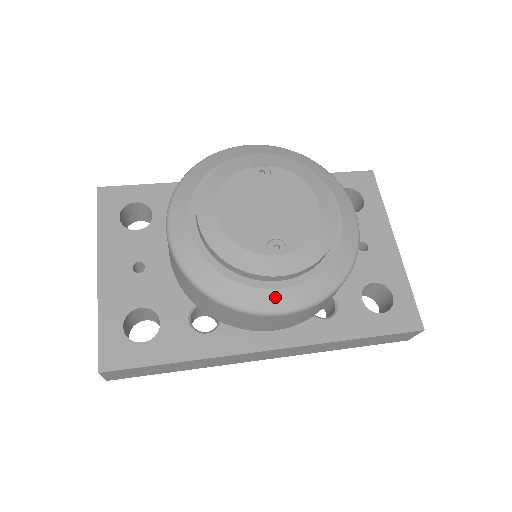
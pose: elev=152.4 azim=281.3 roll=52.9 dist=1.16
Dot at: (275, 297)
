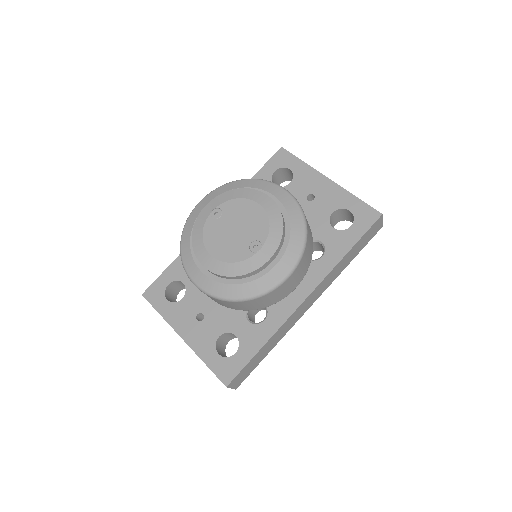
Dot at: (277, 272)
